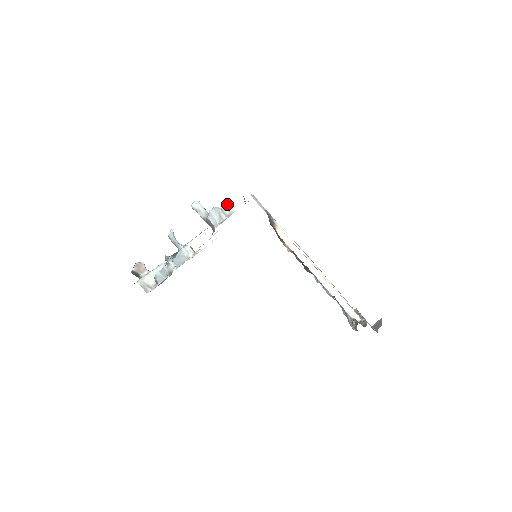
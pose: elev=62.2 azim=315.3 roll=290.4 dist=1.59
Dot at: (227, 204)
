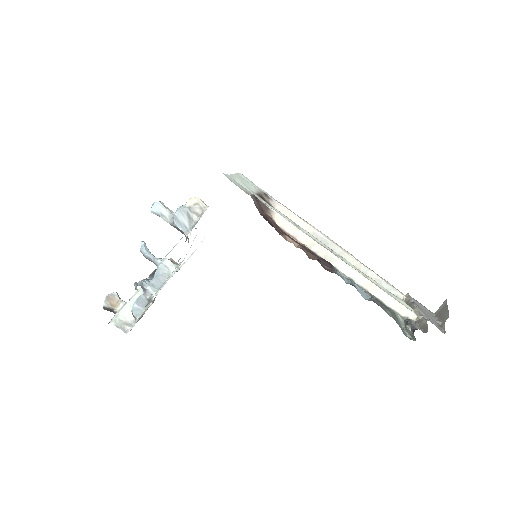
Dot at: (195, 199)
